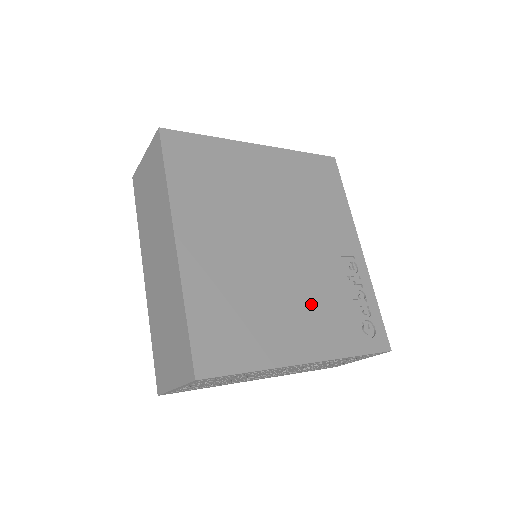
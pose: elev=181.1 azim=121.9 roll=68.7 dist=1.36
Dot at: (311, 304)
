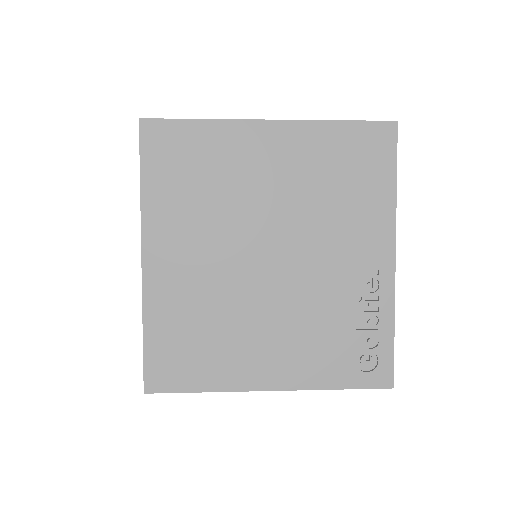
Dot at: (293, 329)
